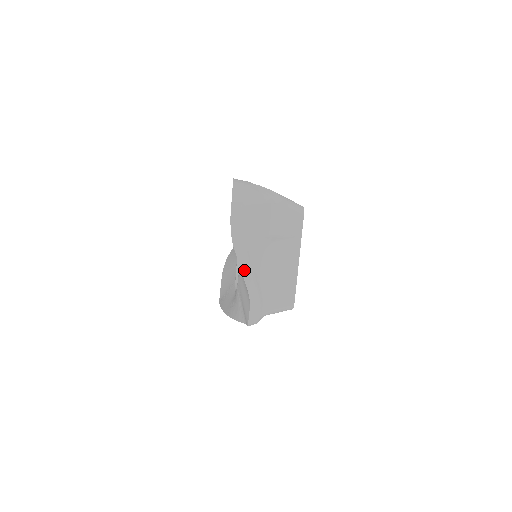
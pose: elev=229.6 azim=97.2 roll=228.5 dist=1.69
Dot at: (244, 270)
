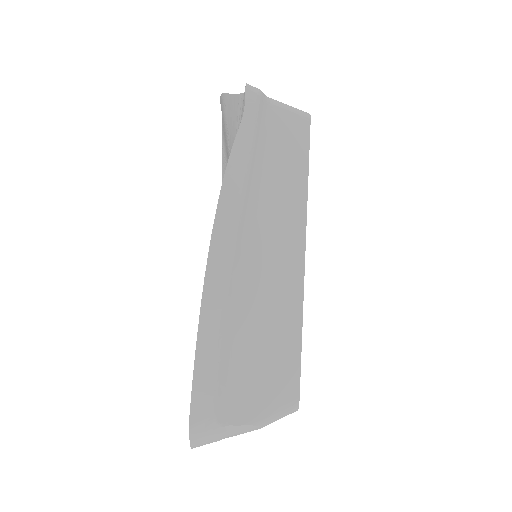
Dot at: occluded
